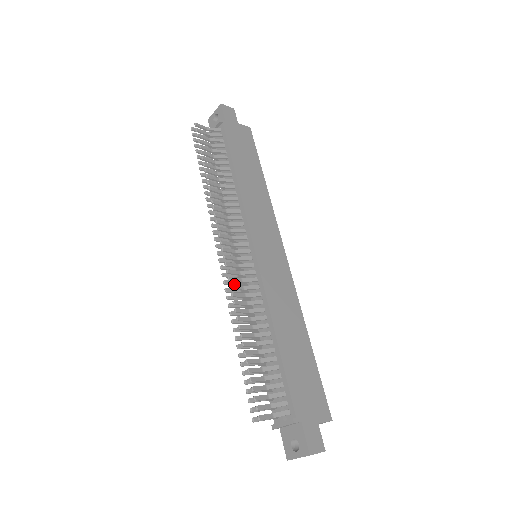
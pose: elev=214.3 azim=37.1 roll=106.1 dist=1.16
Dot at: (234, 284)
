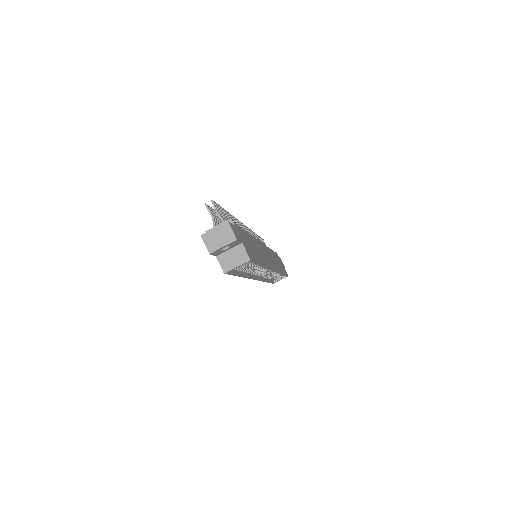
Dot at: occluded
